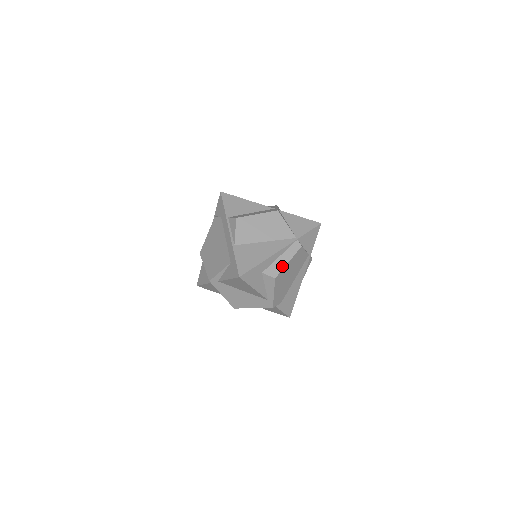
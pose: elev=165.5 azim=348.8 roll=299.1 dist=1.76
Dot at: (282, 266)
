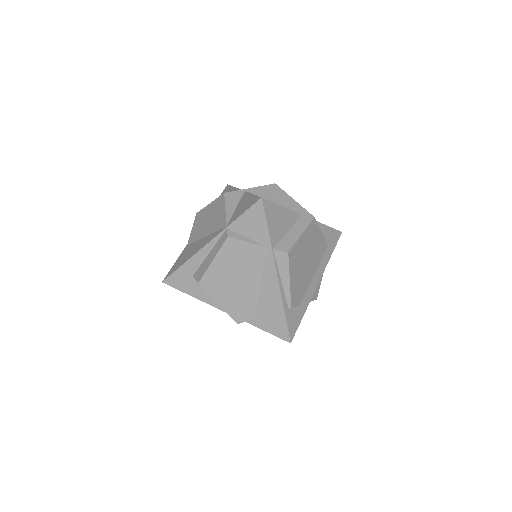
Dot at: (207, 266)
